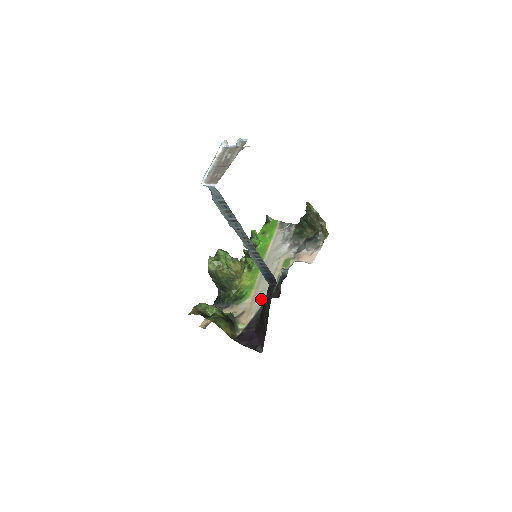
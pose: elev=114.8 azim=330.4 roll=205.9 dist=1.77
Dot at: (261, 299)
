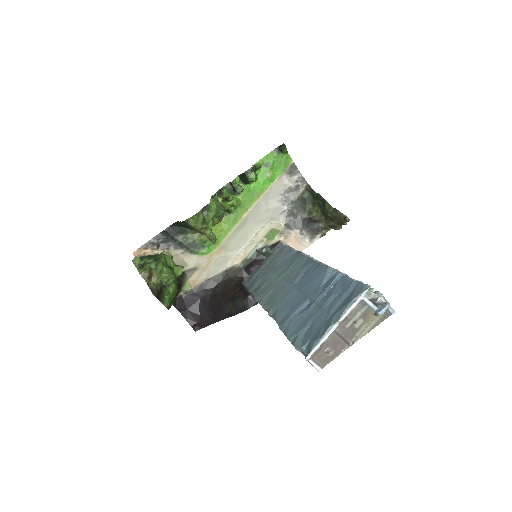
Dot at: (222, 265)
